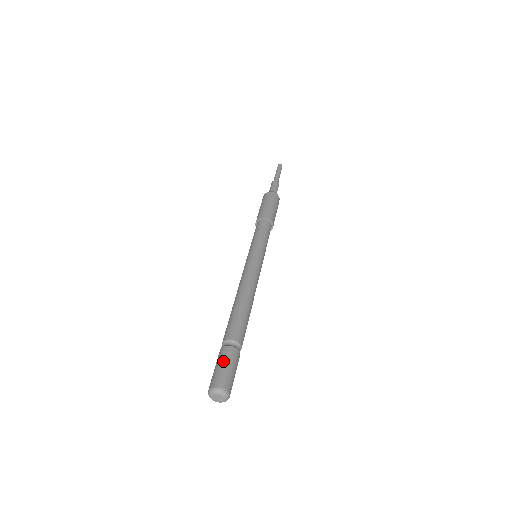
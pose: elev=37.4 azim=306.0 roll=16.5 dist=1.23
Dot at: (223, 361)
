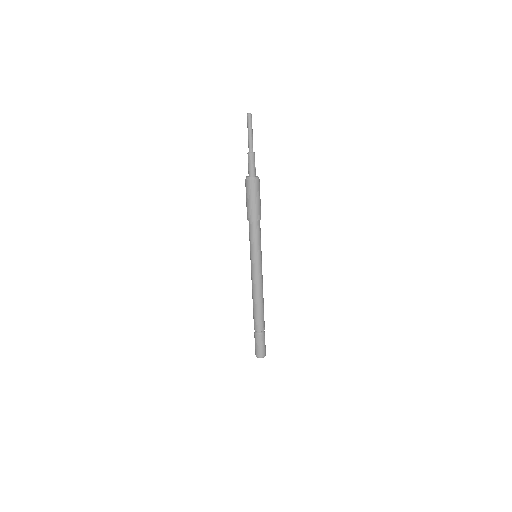
Dot at: (261, 344)
